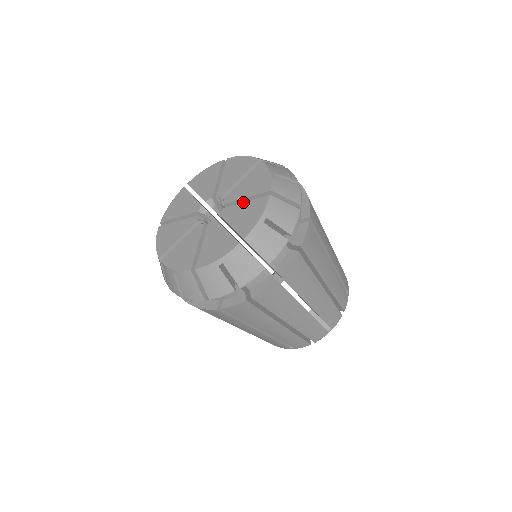
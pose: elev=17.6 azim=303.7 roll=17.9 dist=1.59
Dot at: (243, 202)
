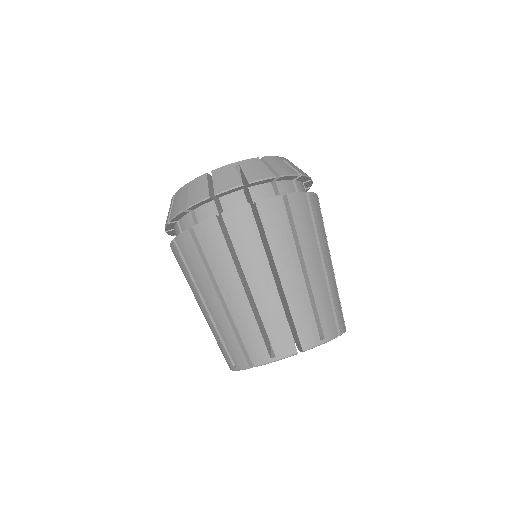
Dot at: occluded
